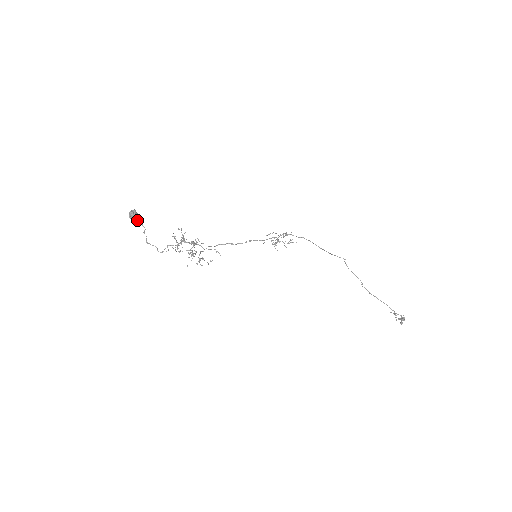
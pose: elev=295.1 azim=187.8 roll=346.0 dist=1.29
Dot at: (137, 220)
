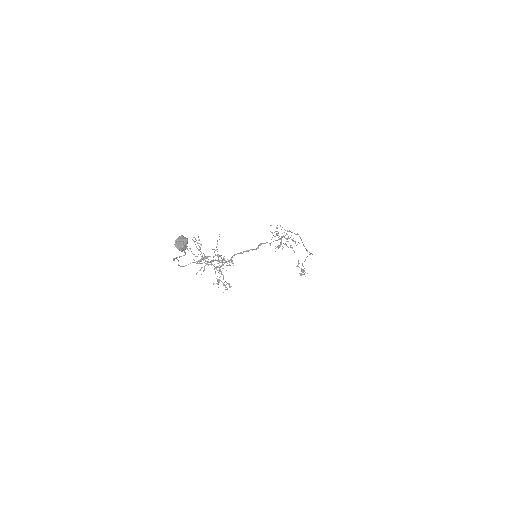
Dot at: occluded
